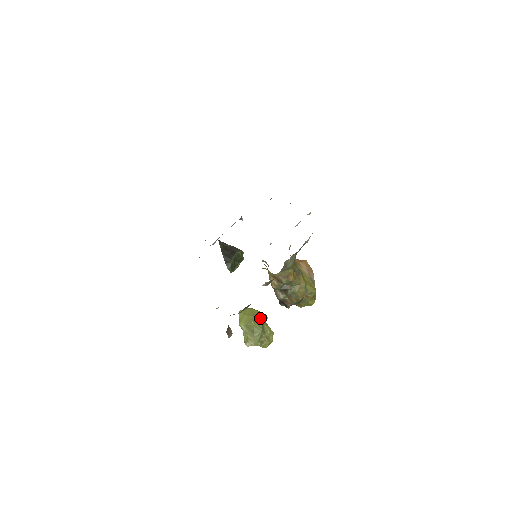
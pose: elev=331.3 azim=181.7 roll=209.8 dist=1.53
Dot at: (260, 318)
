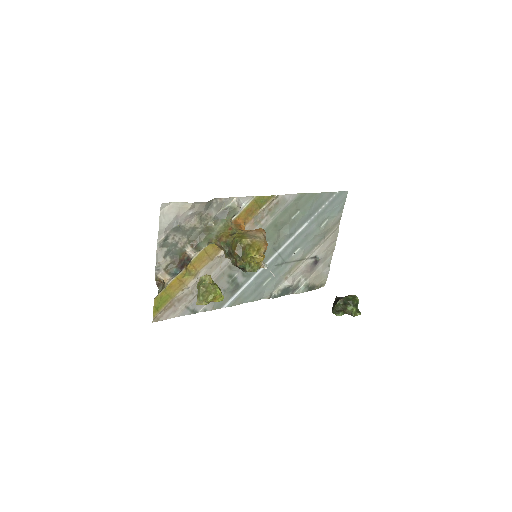
Dot at: (200, 277)
